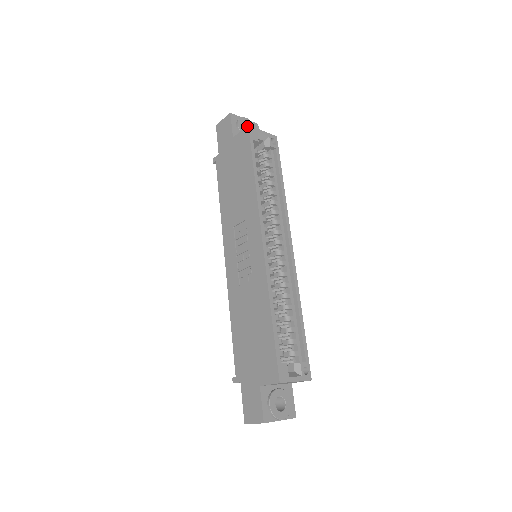
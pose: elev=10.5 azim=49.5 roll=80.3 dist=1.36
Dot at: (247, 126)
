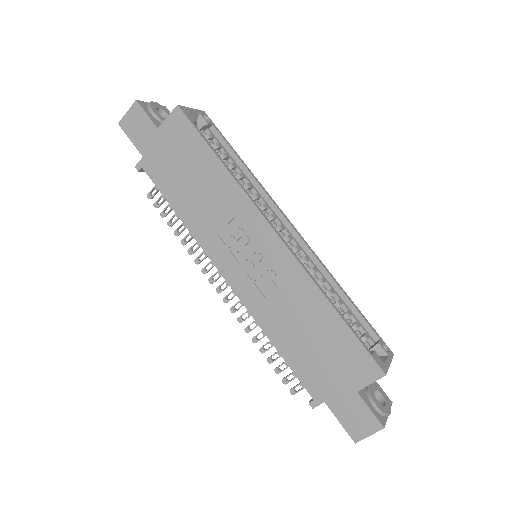
Dot at: (176, 106)
